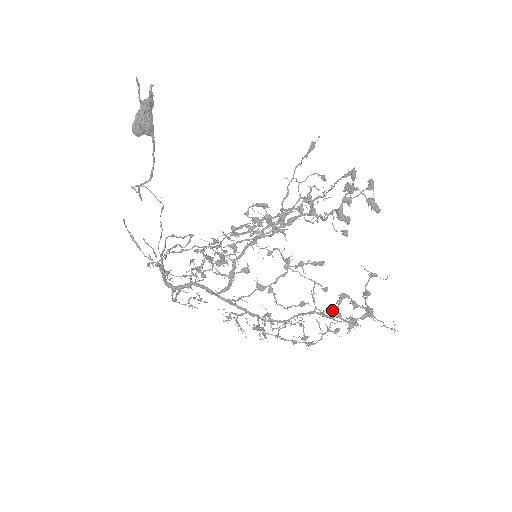
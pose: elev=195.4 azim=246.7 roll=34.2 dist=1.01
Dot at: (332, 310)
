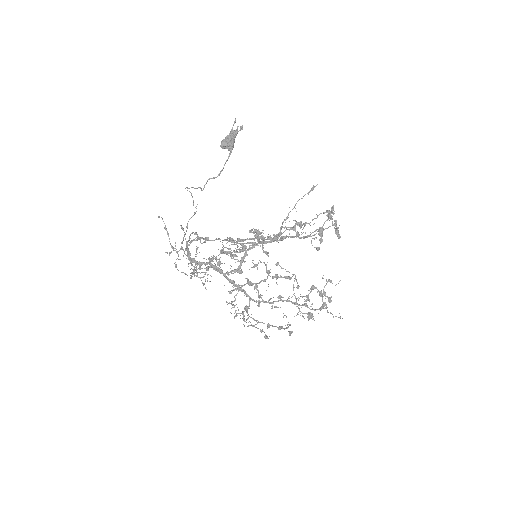
Dot at: (305, 296)
